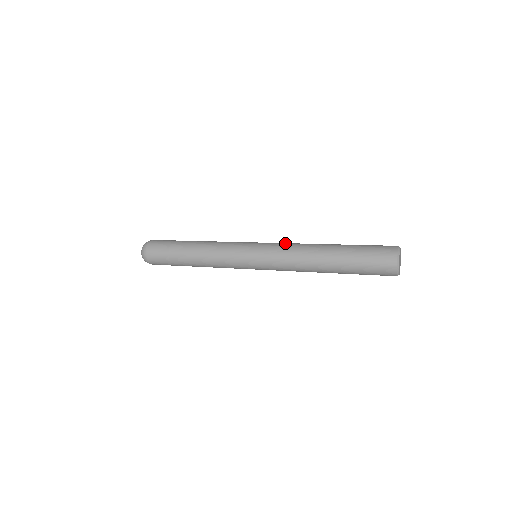
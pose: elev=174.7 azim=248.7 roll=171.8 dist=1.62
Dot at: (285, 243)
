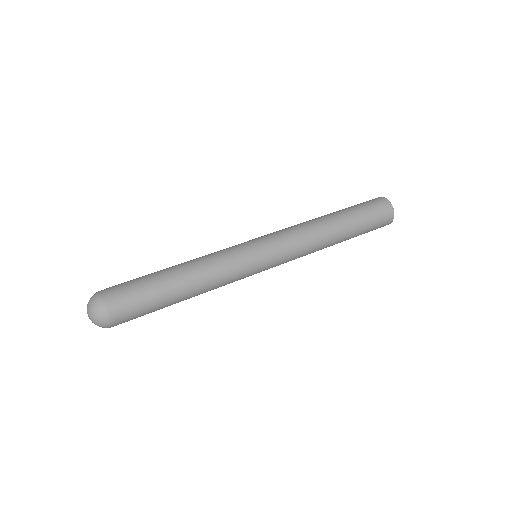
Dot at: (291, 233)
